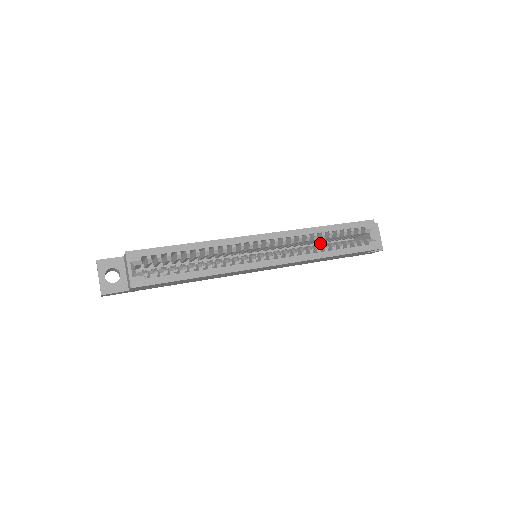
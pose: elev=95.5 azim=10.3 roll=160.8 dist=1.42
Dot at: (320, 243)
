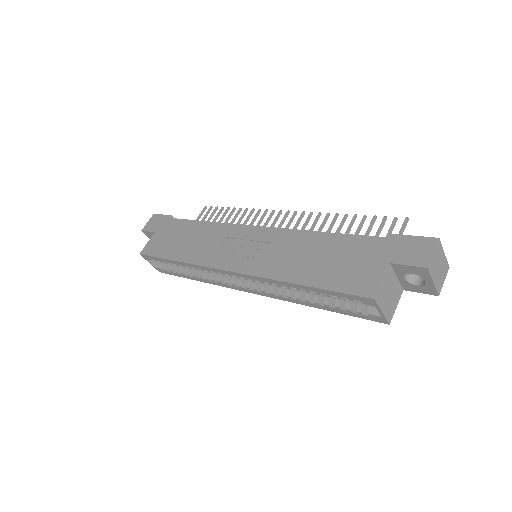
Dot at: occluded
